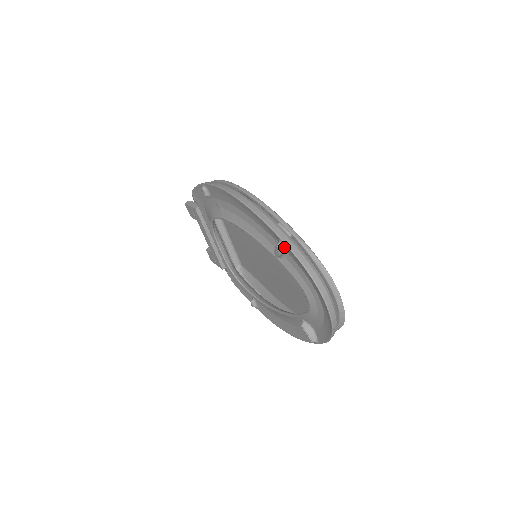
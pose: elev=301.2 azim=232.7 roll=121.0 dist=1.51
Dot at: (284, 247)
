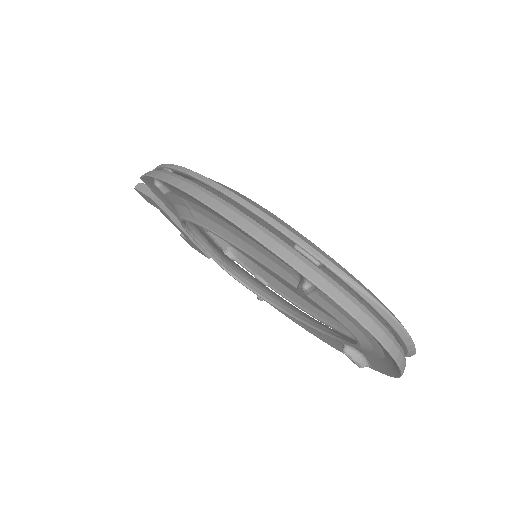
Dot at: (314, 287)
